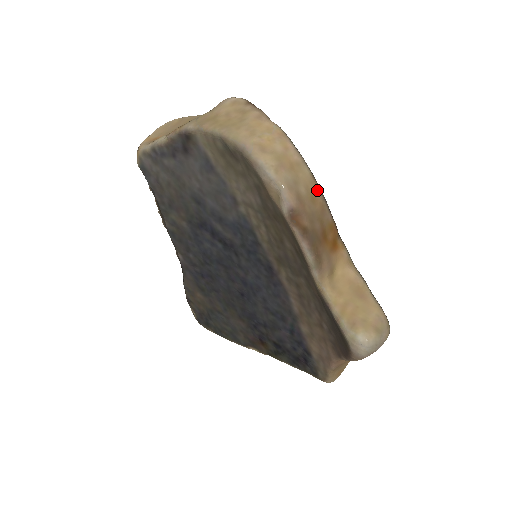
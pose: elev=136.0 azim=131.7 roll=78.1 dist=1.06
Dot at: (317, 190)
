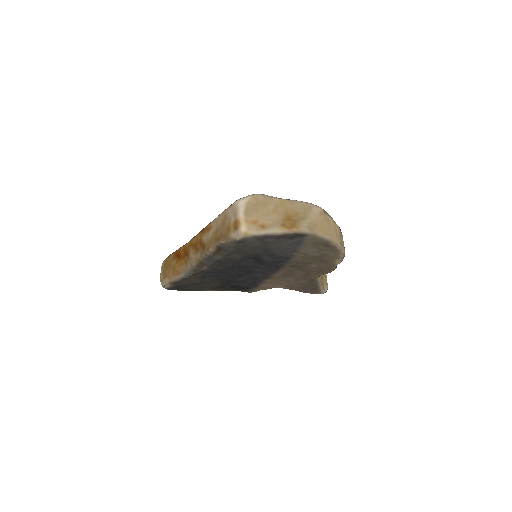
Dot at: occluded
